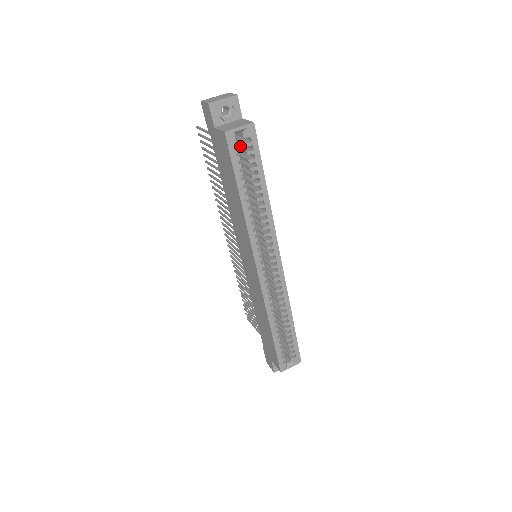
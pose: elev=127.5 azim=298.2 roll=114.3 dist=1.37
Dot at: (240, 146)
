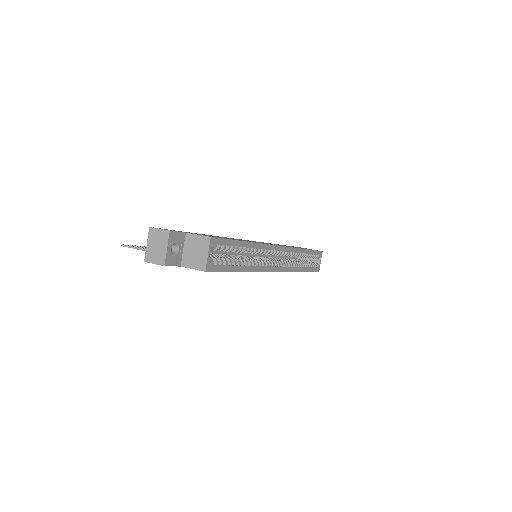
Dot at: occluded
